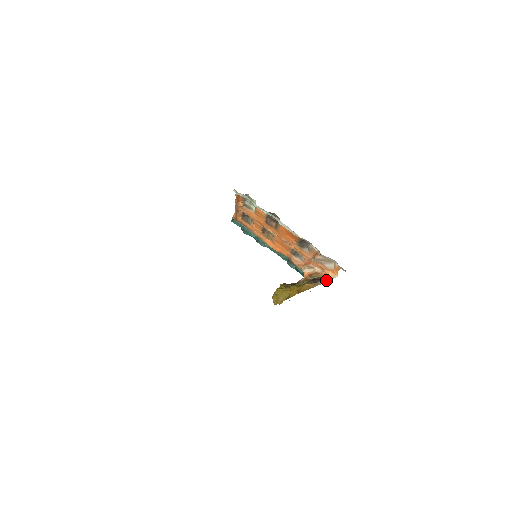
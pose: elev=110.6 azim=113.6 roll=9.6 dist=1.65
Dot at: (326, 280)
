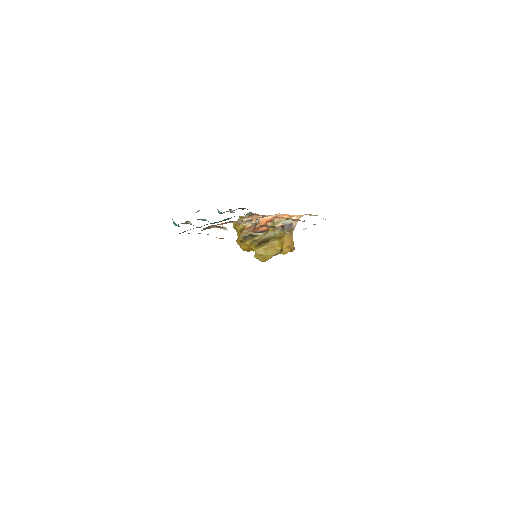
Dot at: (297, 222)
